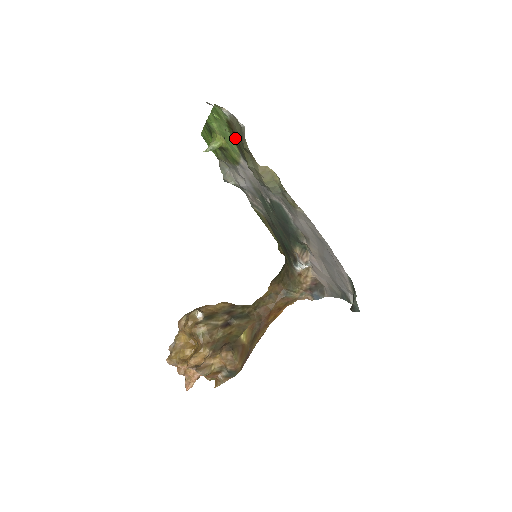
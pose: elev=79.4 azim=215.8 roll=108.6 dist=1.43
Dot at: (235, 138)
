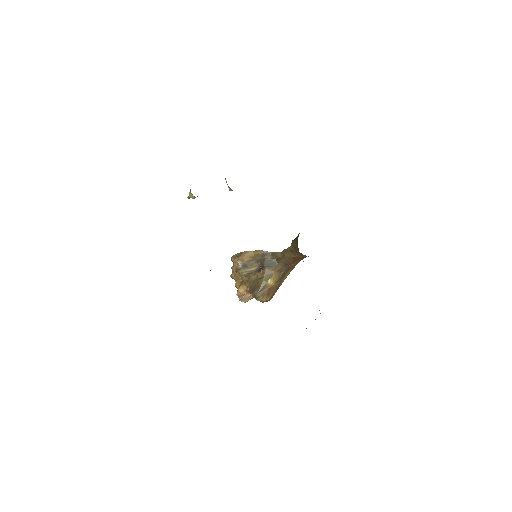
Dot at: occluded
